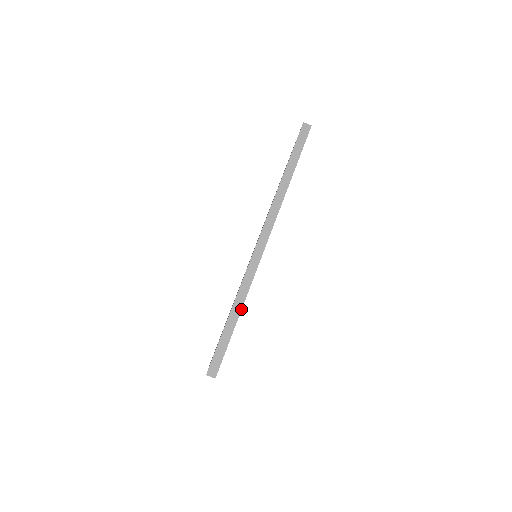
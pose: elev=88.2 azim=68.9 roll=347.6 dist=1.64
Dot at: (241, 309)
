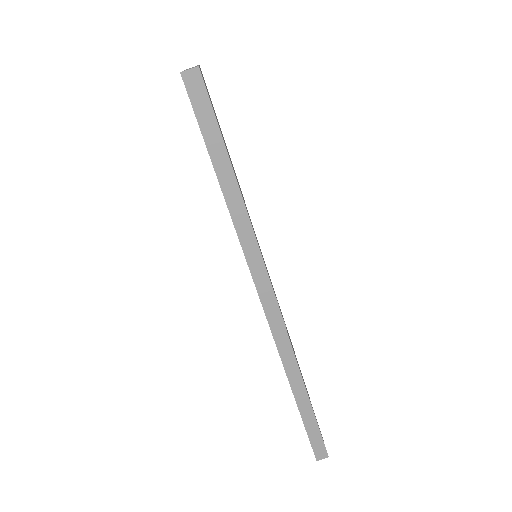
Dot at: (305, 388)
